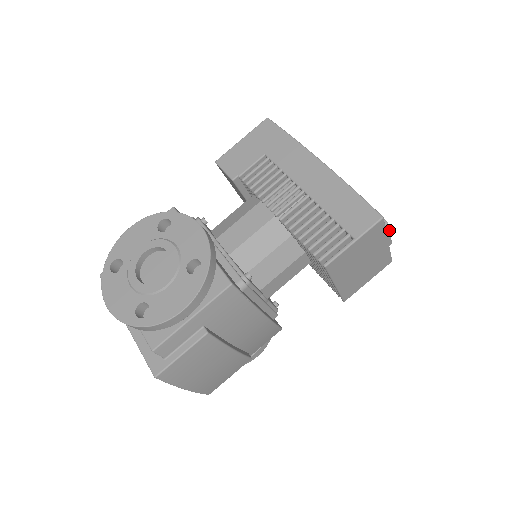
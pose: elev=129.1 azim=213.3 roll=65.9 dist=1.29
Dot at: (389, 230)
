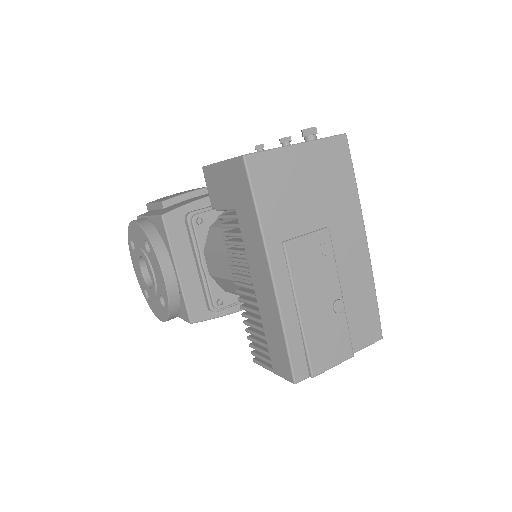
Dot at: (326, 370)
